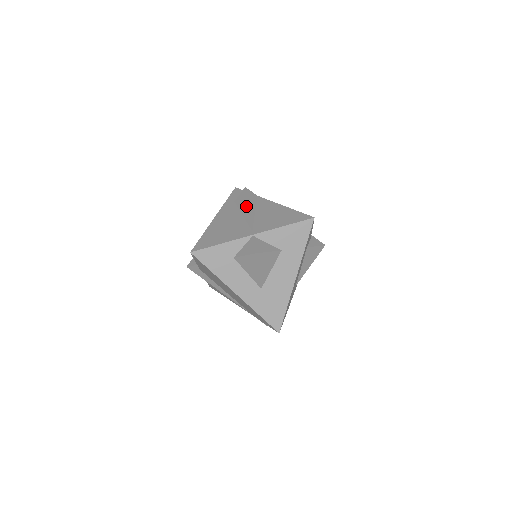
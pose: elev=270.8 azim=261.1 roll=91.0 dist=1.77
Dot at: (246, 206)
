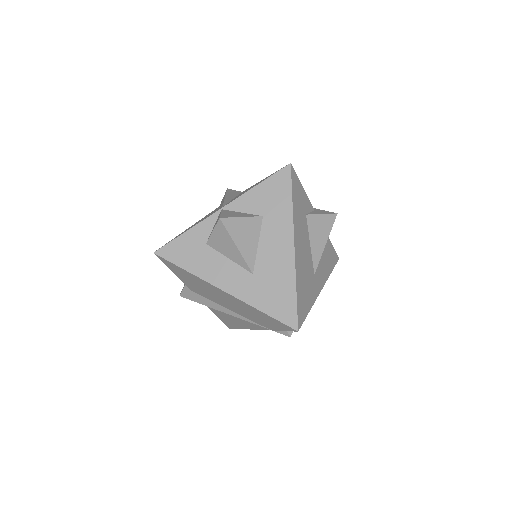
Dot at: occluded
